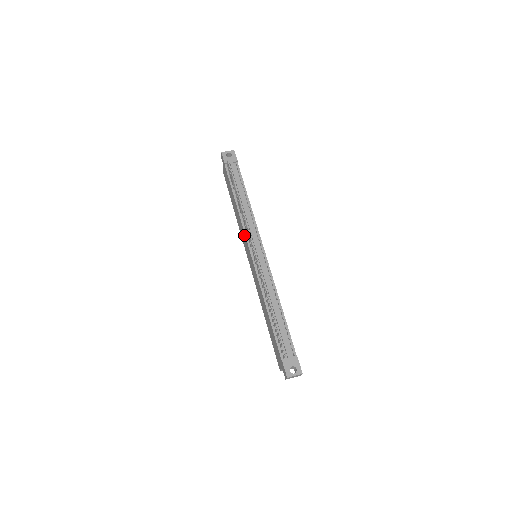
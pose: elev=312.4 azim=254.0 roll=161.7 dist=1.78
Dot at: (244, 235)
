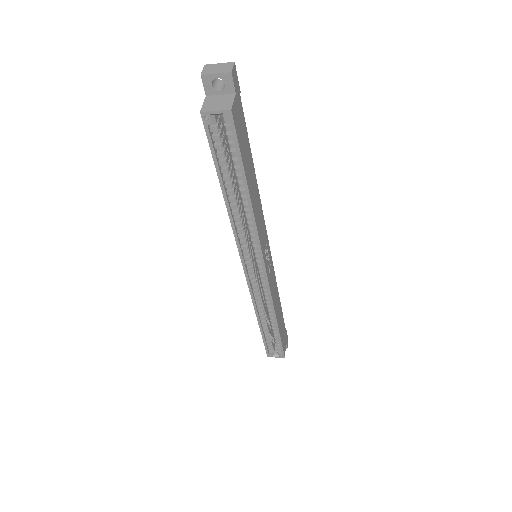
Dot at: occluded
